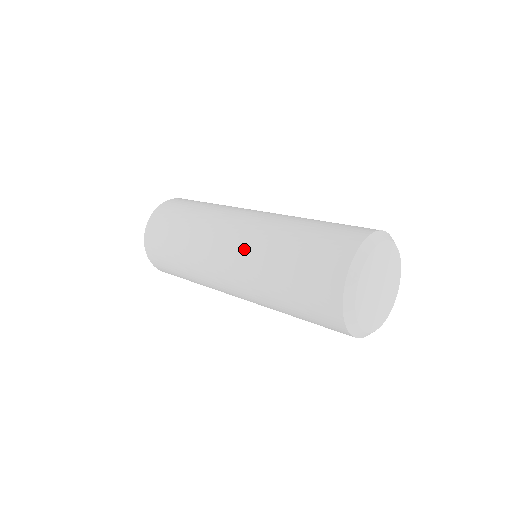
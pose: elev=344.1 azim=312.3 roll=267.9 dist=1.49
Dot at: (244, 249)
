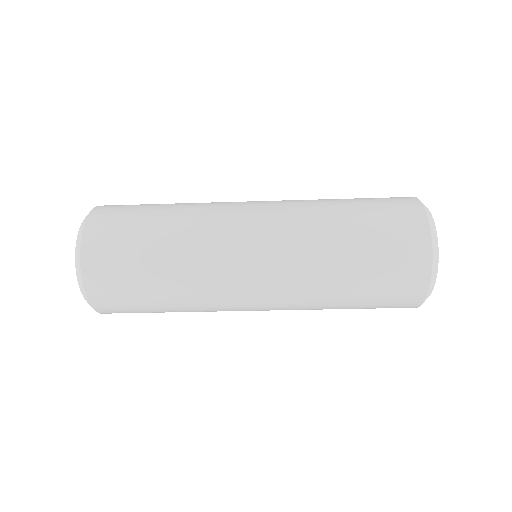
Dot at: occluded
